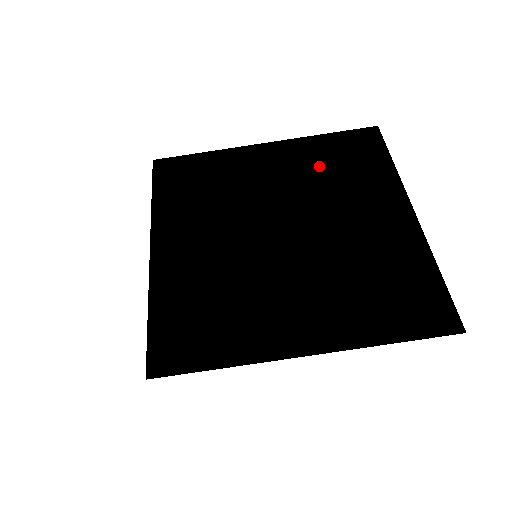
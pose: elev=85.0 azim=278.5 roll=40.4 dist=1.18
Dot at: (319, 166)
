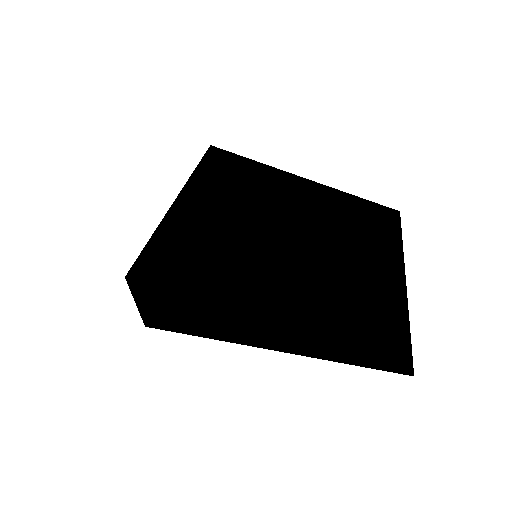
Dot at: (342, 212)
